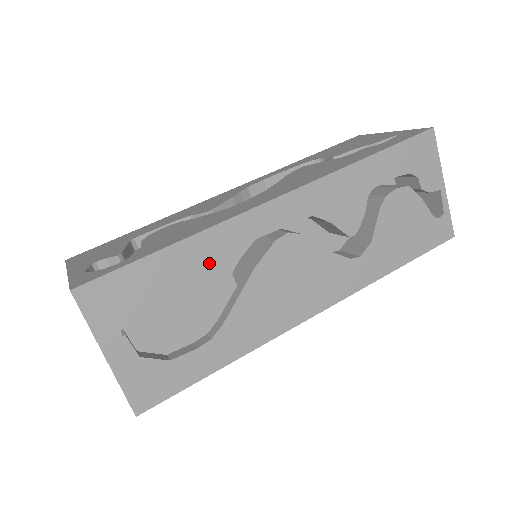
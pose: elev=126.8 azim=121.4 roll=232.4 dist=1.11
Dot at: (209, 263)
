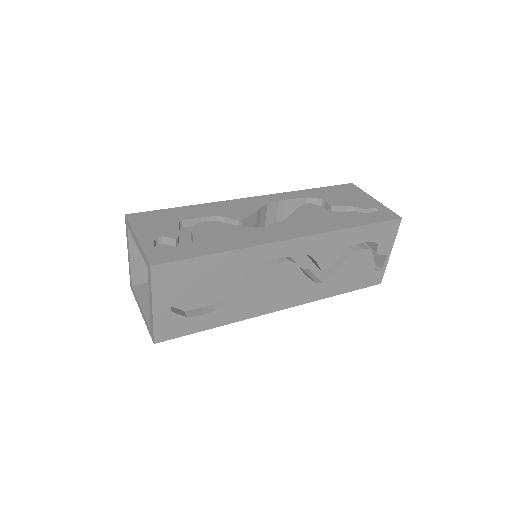
Dot at: (235, 268)
